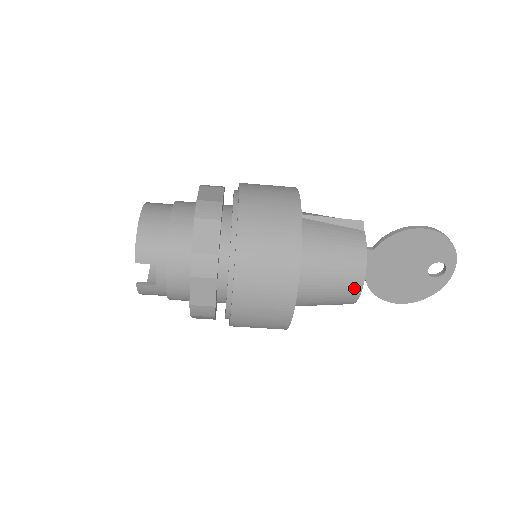
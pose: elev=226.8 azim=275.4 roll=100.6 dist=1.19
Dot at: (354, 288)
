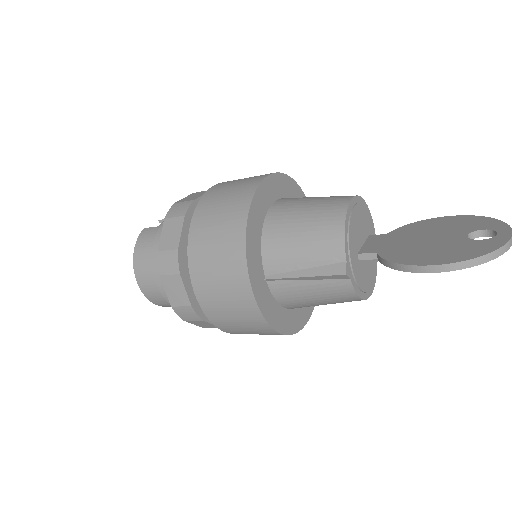
Dot at: occluded
